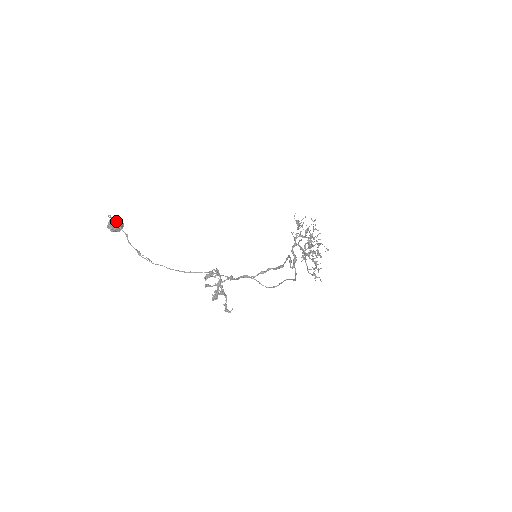
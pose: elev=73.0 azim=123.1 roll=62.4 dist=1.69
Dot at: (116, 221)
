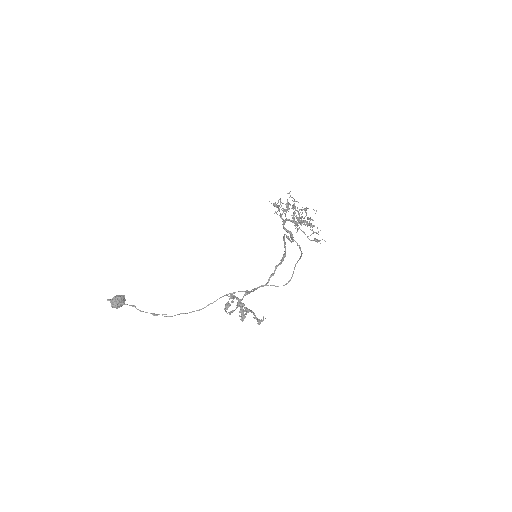
Dot at: (116, 299)
